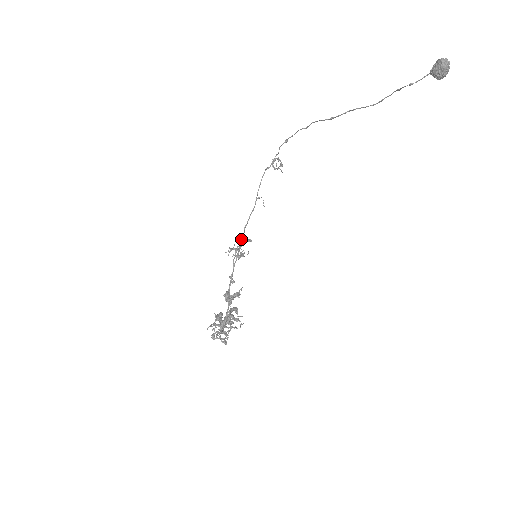
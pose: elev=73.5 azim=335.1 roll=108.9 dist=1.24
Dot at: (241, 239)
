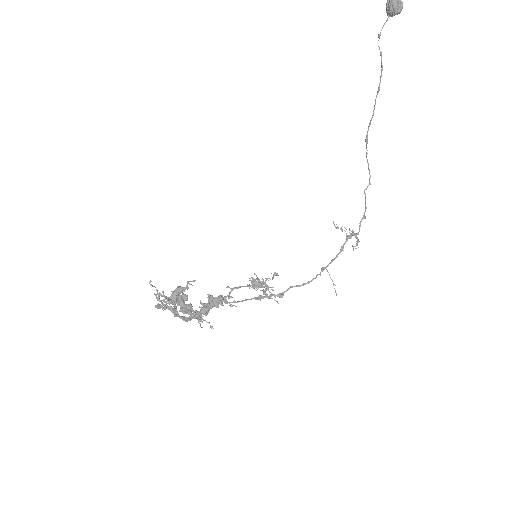
Dot at: (280, 293)
